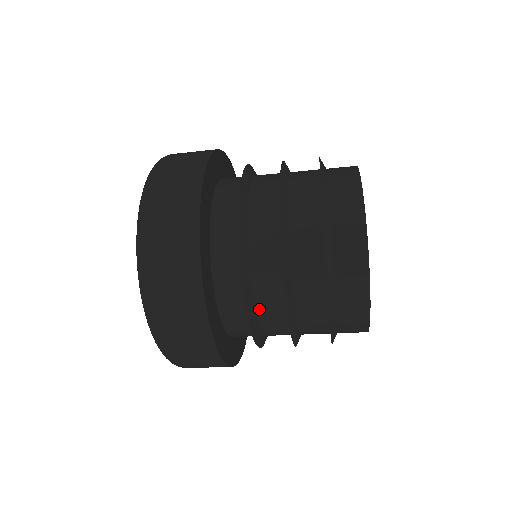
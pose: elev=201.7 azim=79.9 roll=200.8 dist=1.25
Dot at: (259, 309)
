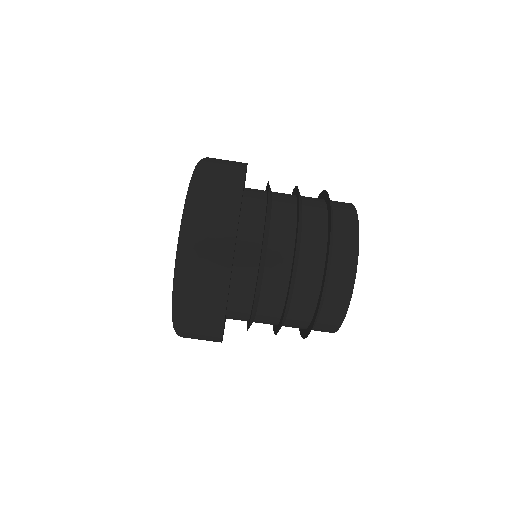
Dot at: (273, 226)
